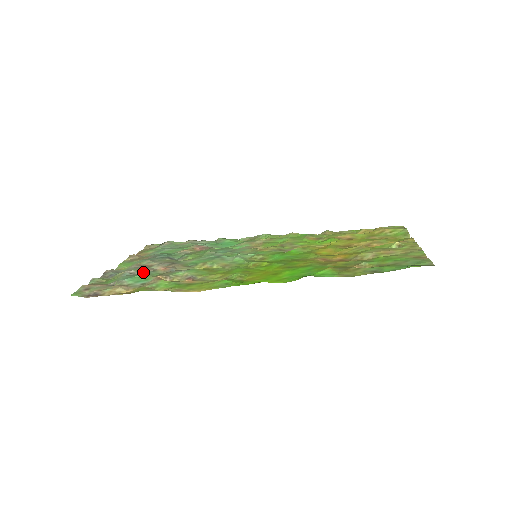
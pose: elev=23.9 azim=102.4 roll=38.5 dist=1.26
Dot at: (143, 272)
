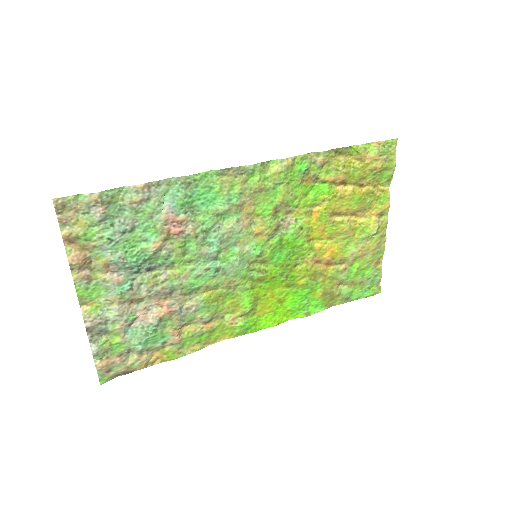
Dot at: (144, 320)
